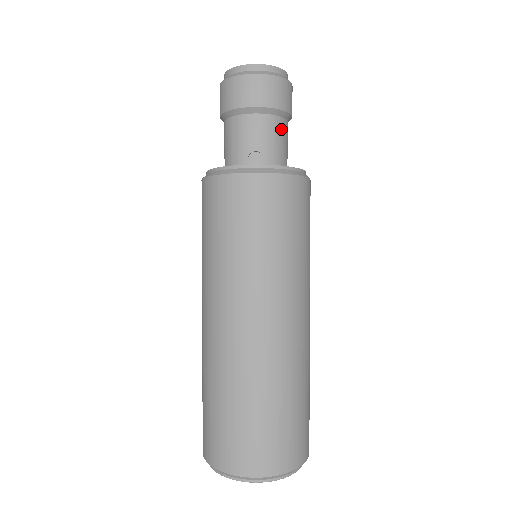
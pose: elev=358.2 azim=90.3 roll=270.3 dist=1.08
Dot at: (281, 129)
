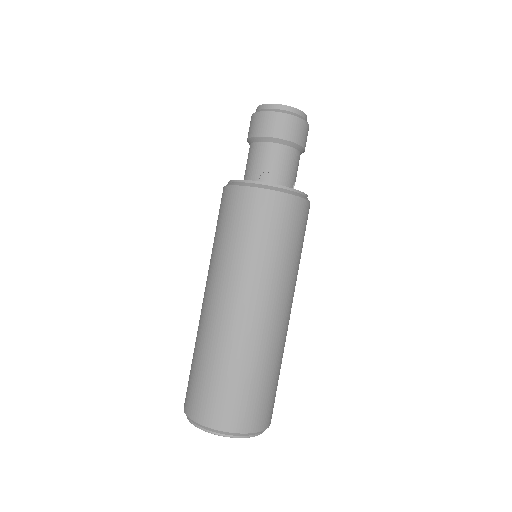
Dot at: (291, 157)
